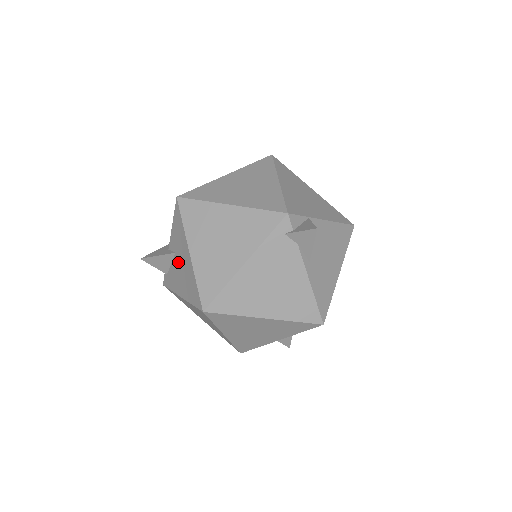
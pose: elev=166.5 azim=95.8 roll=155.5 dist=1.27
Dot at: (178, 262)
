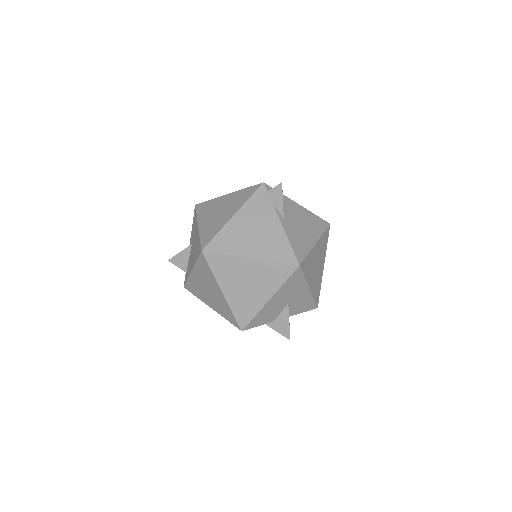
Dot at: (192, 247)
